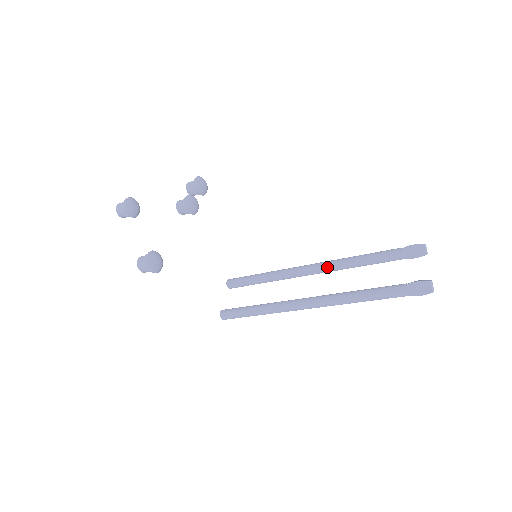
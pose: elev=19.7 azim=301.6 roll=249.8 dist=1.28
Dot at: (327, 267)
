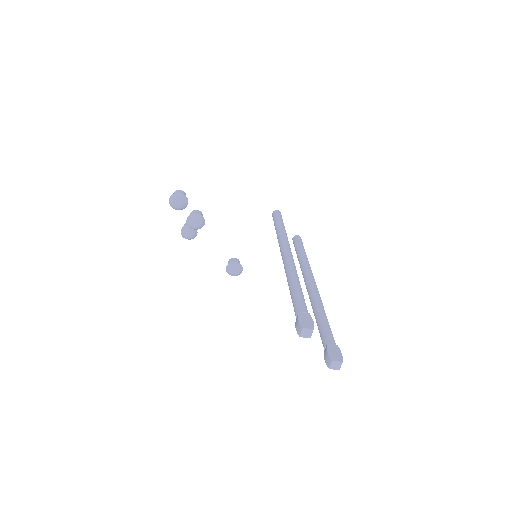
Dot at: occluded
